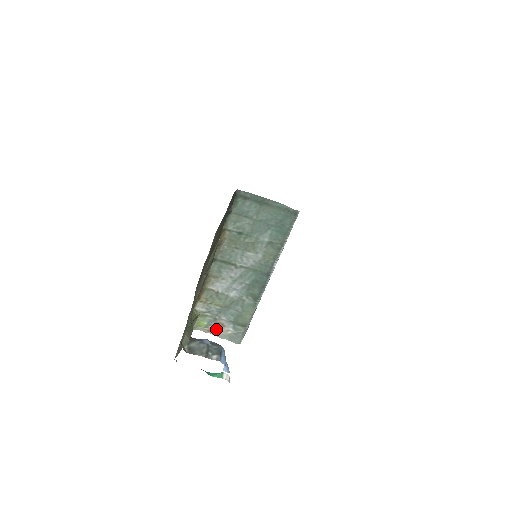
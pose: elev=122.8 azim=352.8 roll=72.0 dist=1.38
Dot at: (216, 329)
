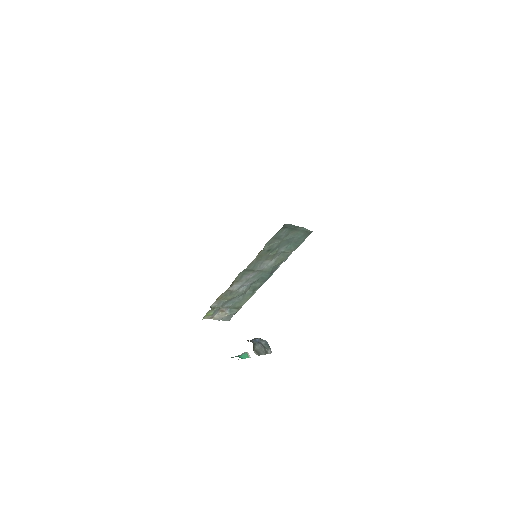
Dot at: (216, 315)
